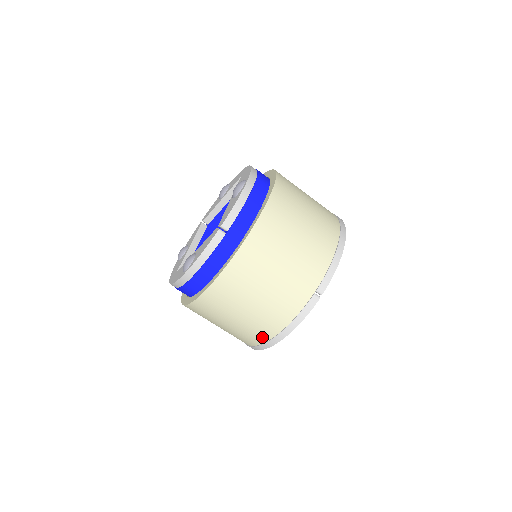
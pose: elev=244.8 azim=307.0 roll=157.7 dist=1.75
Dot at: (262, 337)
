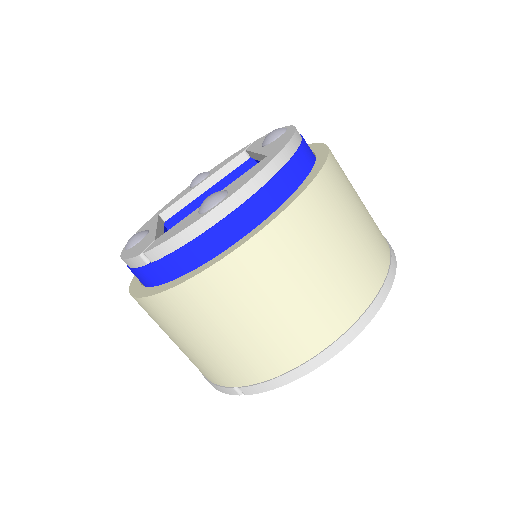
Dot at: occluded
